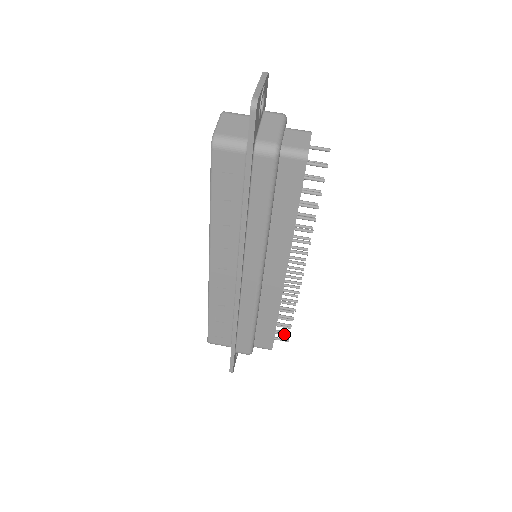
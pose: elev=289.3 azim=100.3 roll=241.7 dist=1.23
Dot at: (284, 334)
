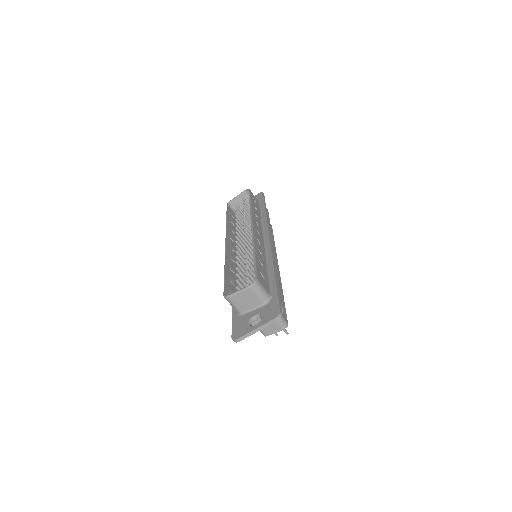
Dot at: occluded
